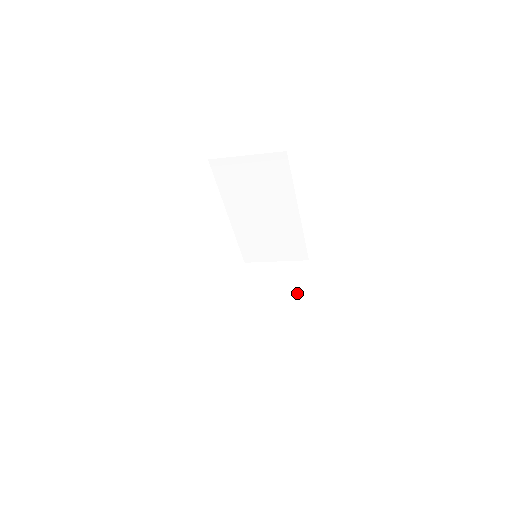
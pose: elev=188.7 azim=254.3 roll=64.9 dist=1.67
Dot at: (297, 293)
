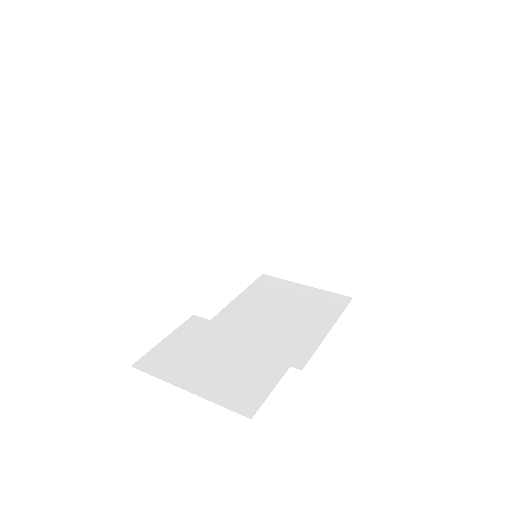
Dot at: (345, 213)
